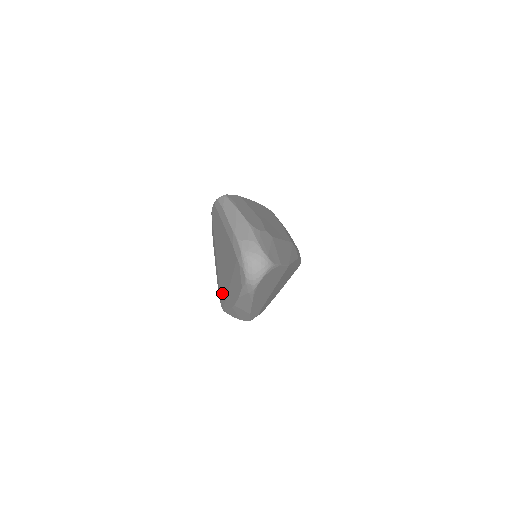
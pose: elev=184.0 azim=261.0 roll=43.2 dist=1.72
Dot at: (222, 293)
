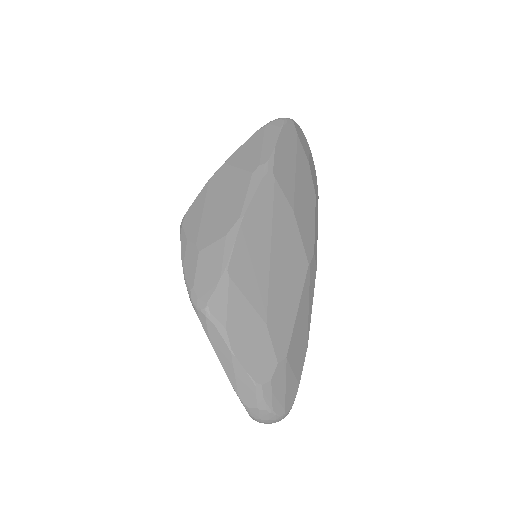
Dot at: occluded
